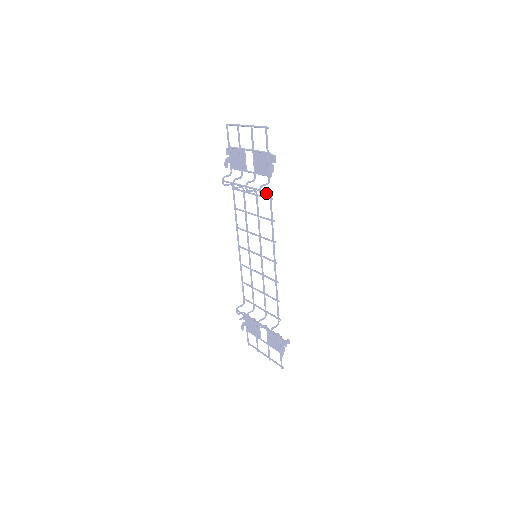
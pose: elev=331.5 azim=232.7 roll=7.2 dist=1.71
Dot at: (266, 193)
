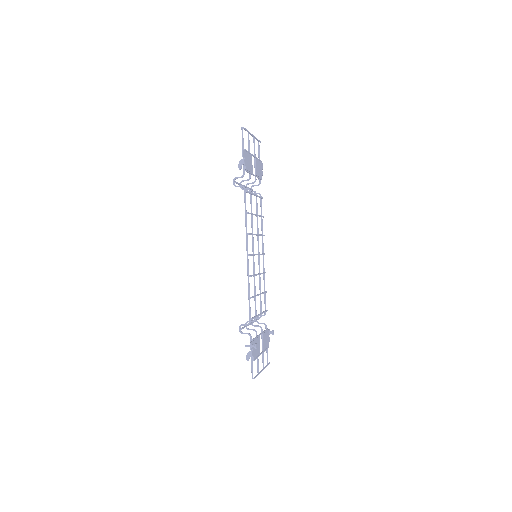
Dot at: (240, 185)
